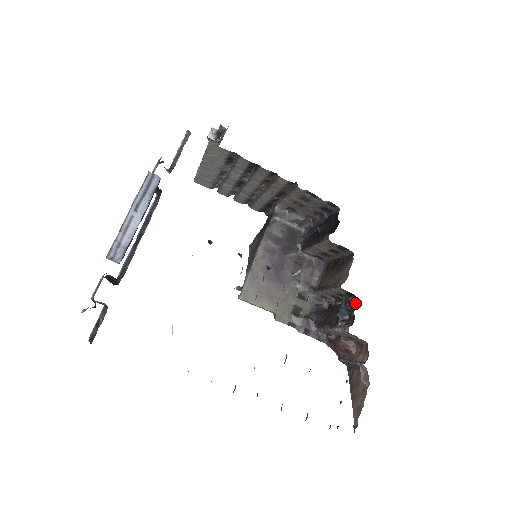
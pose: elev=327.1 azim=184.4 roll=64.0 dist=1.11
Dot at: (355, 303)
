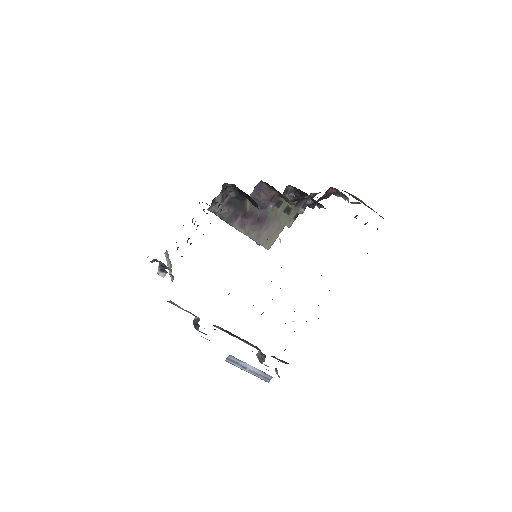
Dot at: (309, 197)
